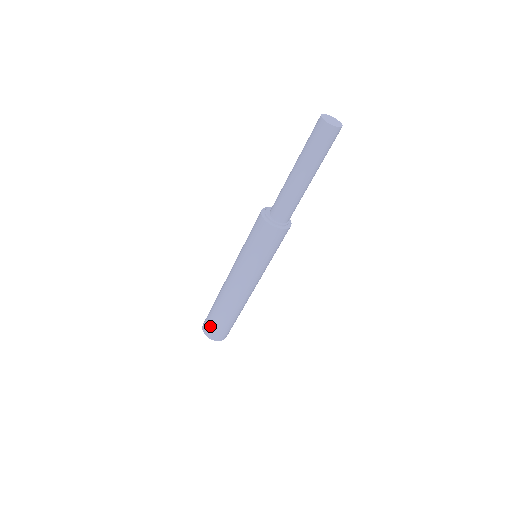
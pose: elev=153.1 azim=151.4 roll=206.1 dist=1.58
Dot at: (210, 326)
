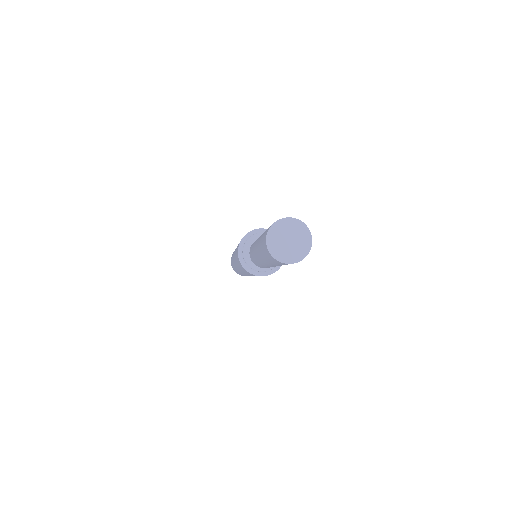
Dot at: occluded
